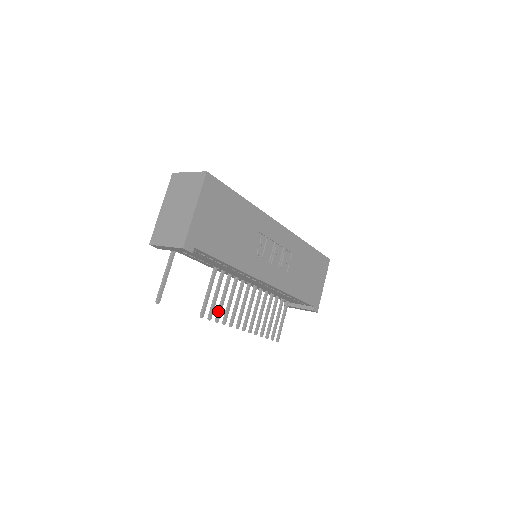
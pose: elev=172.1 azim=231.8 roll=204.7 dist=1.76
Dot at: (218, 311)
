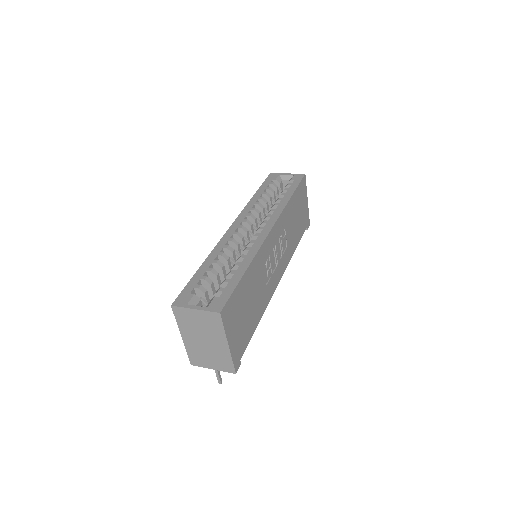
Dot at: occluded
